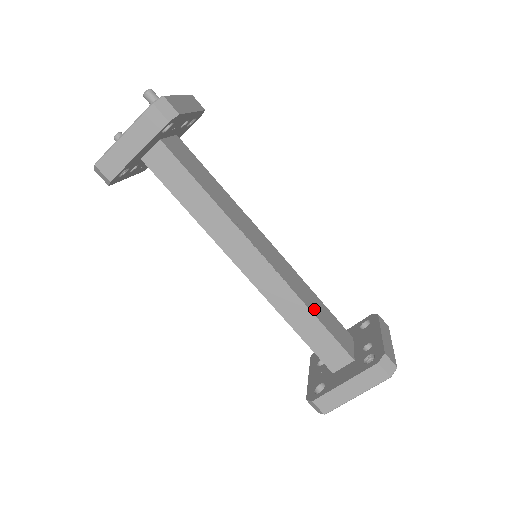
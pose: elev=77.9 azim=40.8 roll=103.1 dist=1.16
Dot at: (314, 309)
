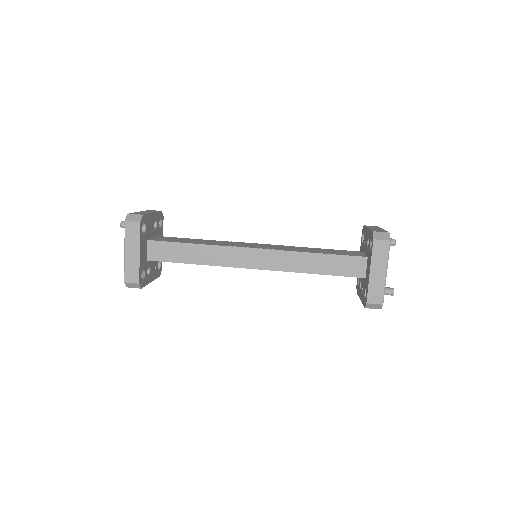
Dot at: (315, 252)
